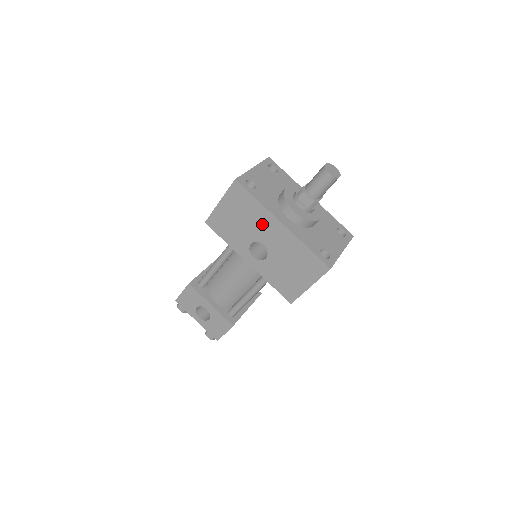
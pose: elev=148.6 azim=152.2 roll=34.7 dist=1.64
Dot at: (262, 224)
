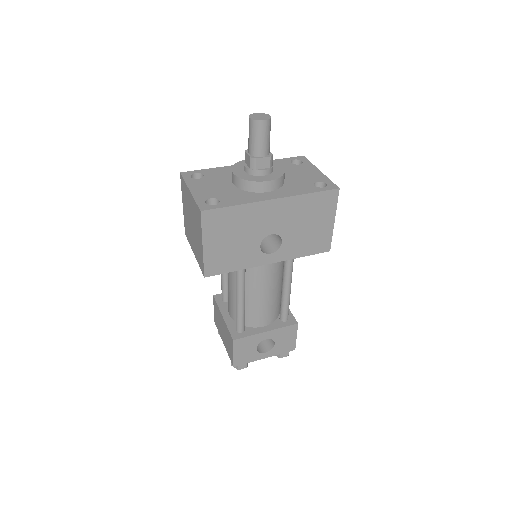
Dot at: (256, 220)
